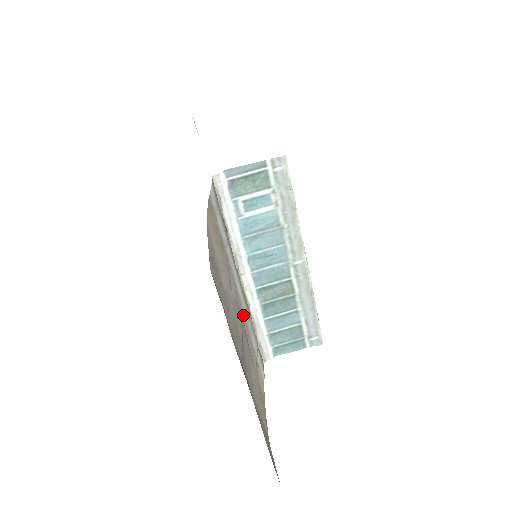
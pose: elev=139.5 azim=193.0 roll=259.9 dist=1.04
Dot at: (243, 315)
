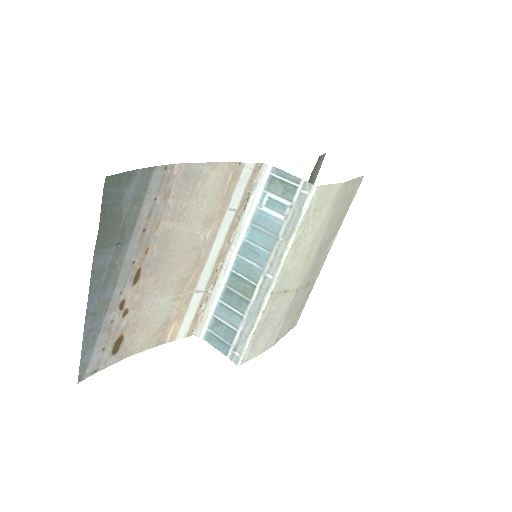
Dot at: (201, 266)
